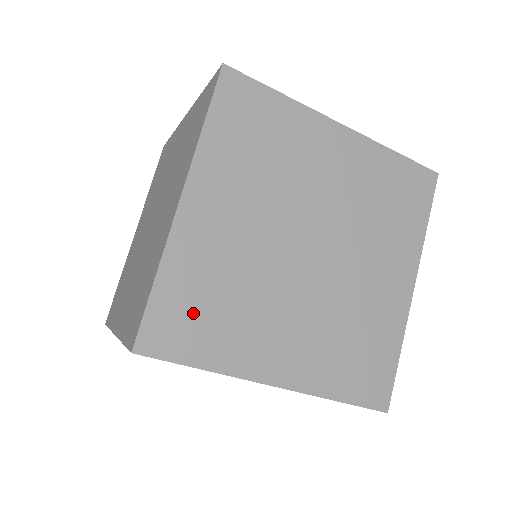
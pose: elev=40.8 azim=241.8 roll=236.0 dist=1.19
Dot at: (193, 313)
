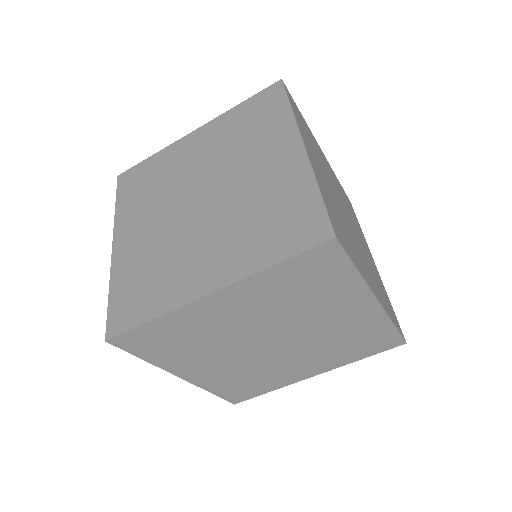
Dot at: (339, 225)
